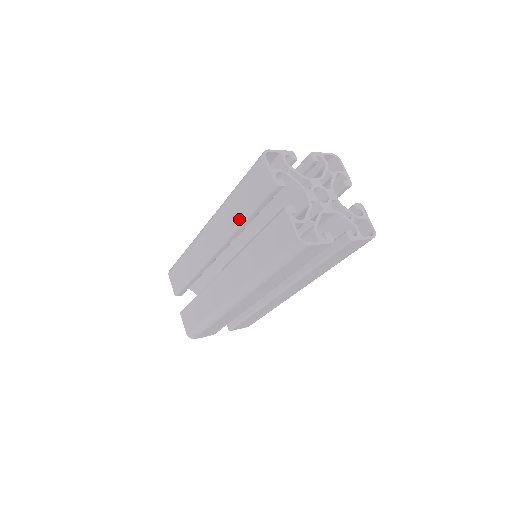
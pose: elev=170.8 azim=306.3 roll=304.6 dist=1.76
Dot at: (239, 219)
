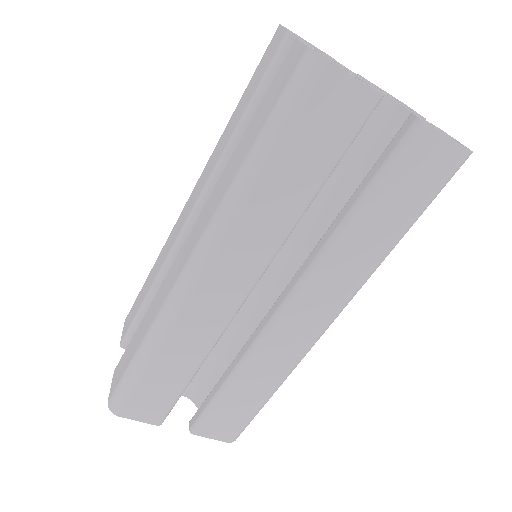
Dot at: (297, 210)
